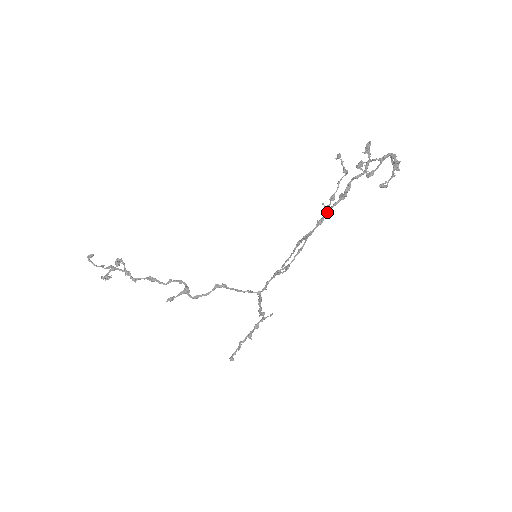
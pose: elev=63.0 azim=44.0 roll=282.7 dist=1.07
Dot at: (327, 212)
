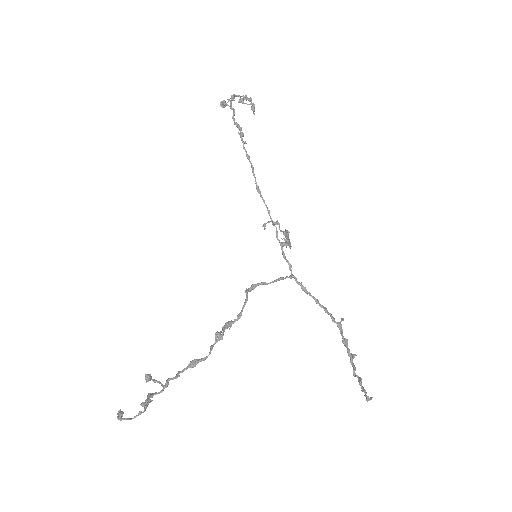
Dot at: (243, 145)
